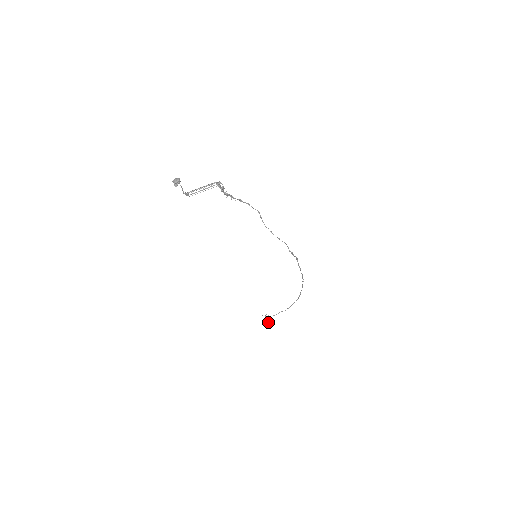
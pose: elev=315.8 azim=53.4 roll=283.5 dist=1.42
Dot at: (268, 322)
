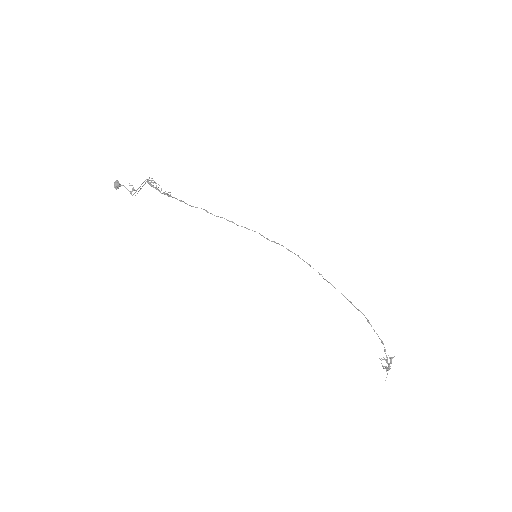
Dot at: (390, 360)
